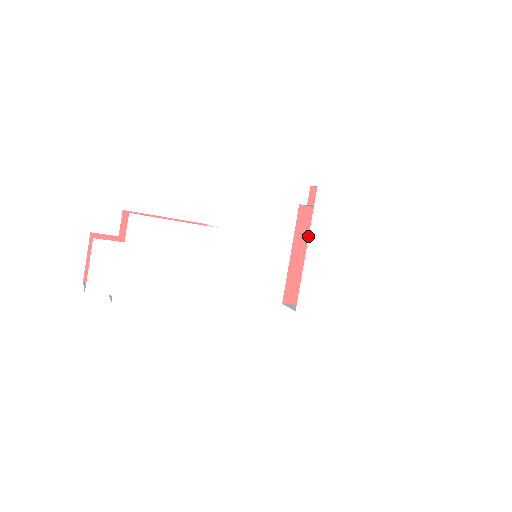
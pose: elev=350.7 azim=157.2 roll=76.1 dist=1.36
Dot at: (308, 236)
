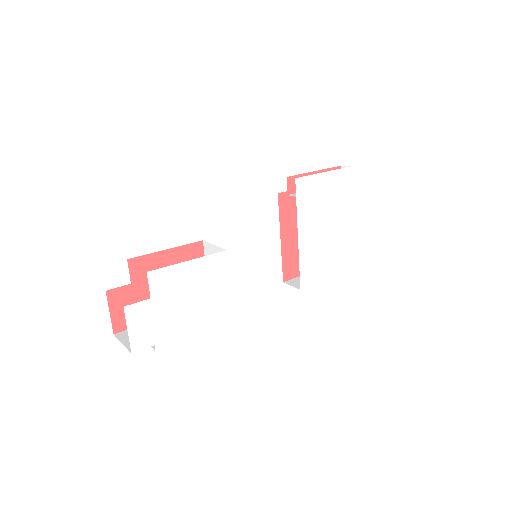
Dot at: (291, 217)
